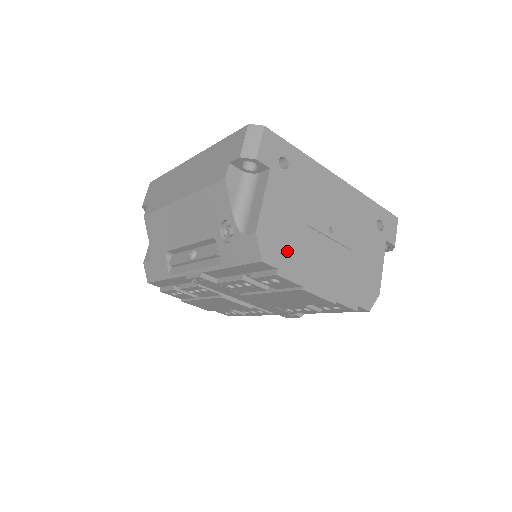
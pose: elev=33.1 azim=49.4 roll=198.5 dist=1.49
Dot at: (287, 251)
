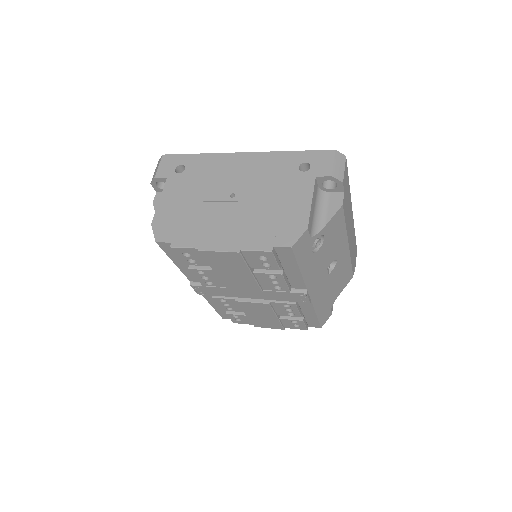
Dot at: (182, 227)
